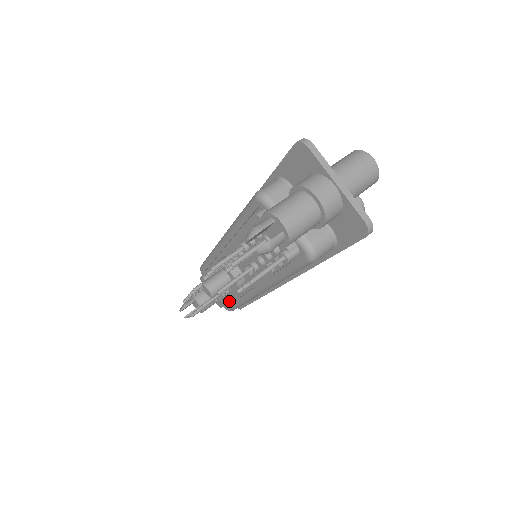
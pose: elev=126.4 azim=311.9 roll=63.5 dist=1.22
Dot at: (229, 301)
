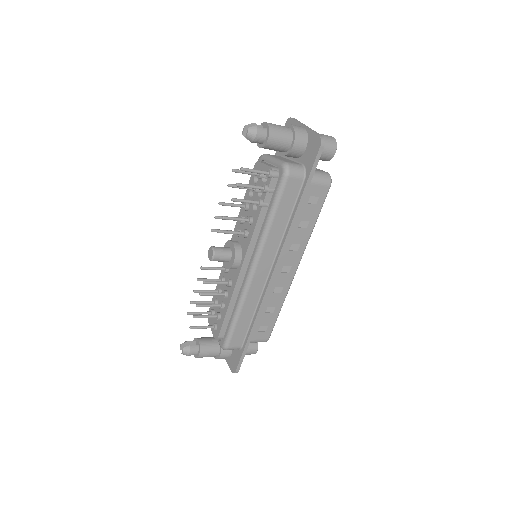
Dot at: (226, 311)
